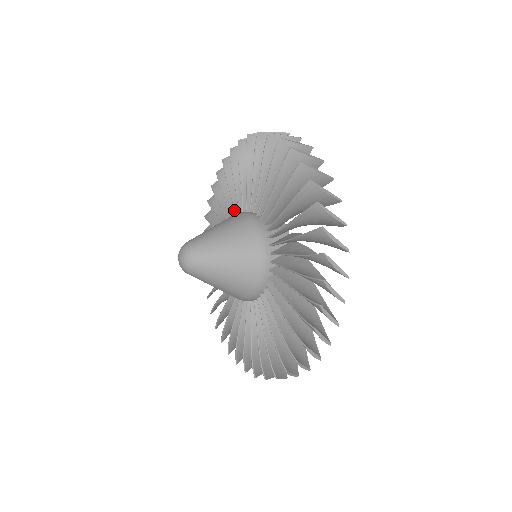
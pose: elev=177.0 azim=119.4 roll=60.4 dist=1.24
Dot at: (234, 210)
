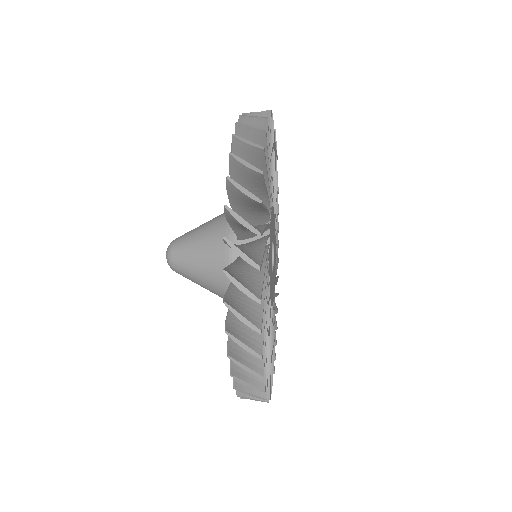
Dot at: occluded
